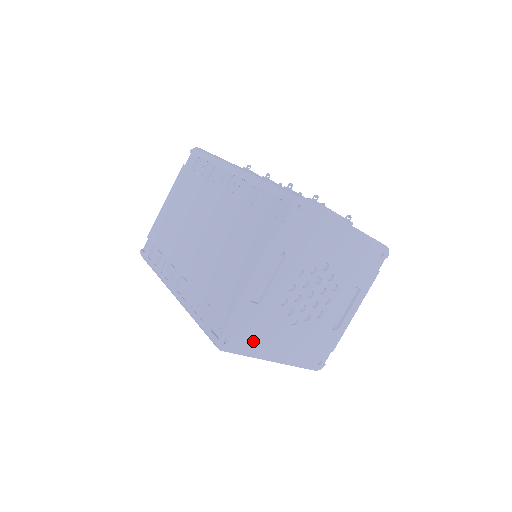
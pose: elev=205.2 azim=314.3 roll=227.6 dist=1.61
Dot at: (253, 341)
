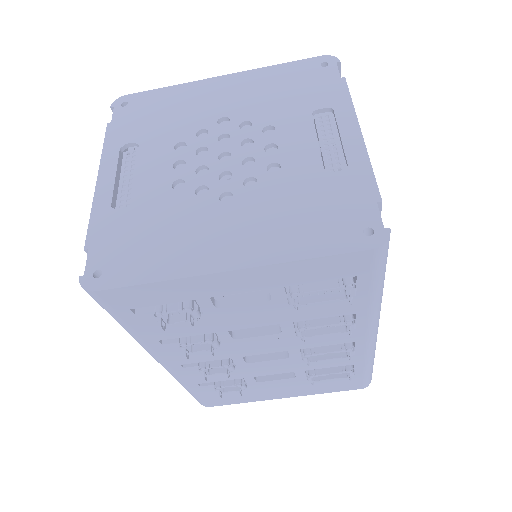
Dot at: (155, 255)
